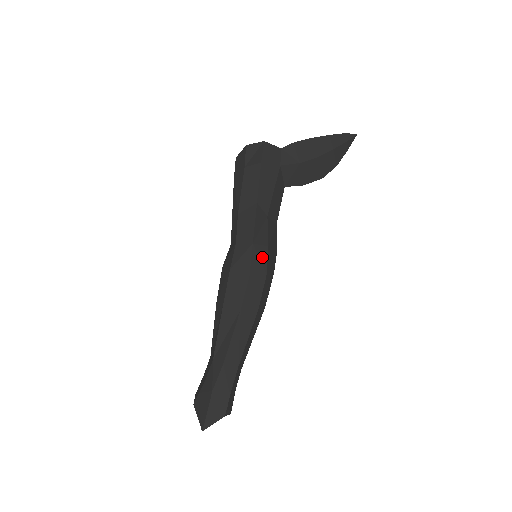
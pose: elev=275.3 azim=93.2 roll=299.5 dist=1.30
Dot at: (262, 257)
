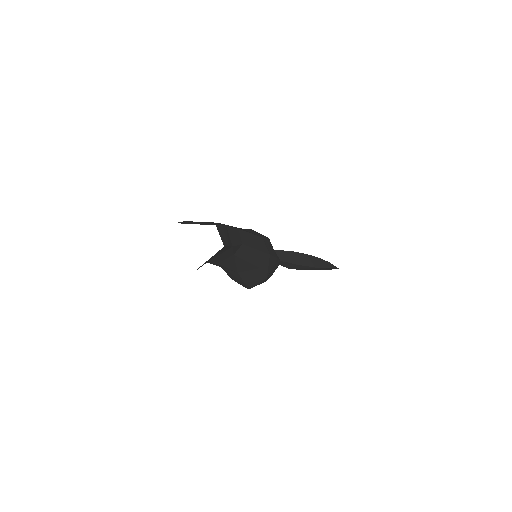
Dot at: occluded
